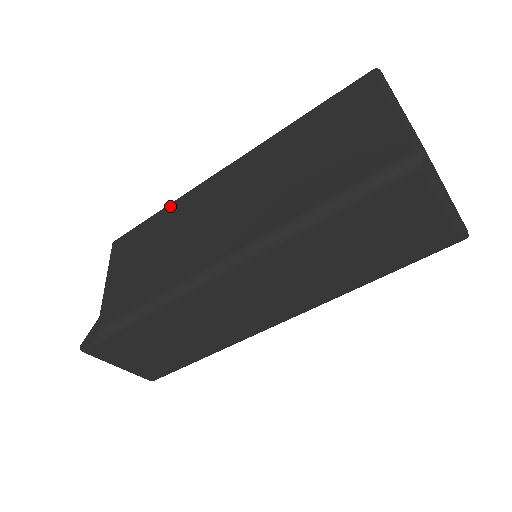
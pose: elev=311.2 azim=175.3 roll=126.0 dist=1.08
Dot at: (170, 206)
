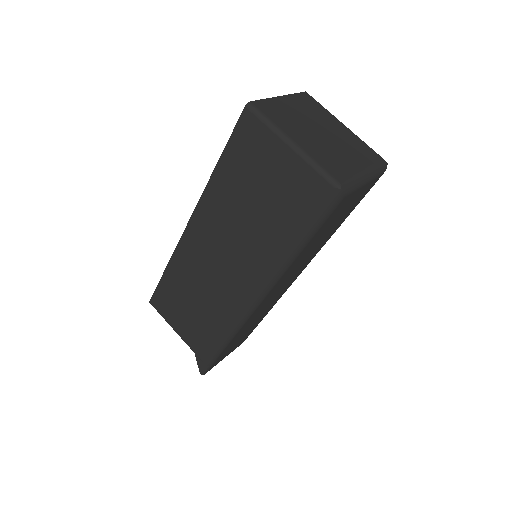
Dot at: (170, 265)
